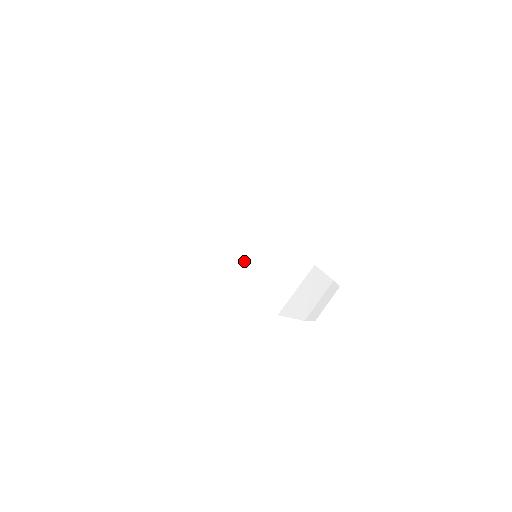
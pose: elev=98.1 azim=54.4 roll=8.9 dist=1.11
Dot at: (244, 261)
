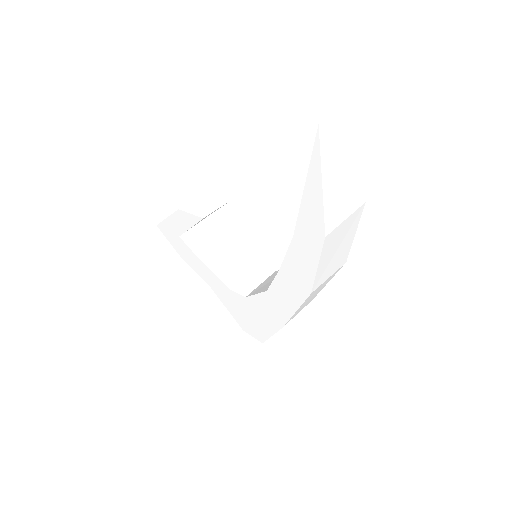
Dot at: (345, 220)
